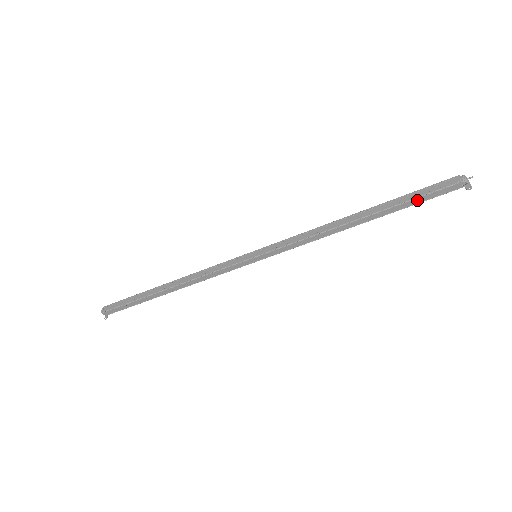
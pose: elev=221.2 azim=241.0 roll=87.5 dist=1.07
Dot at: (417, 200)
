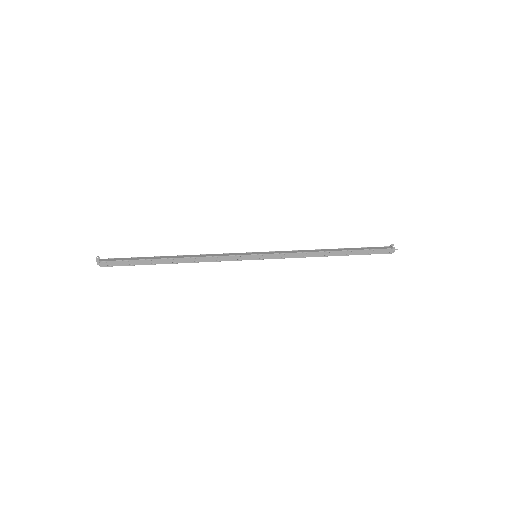
Dot at: (366, 254)
